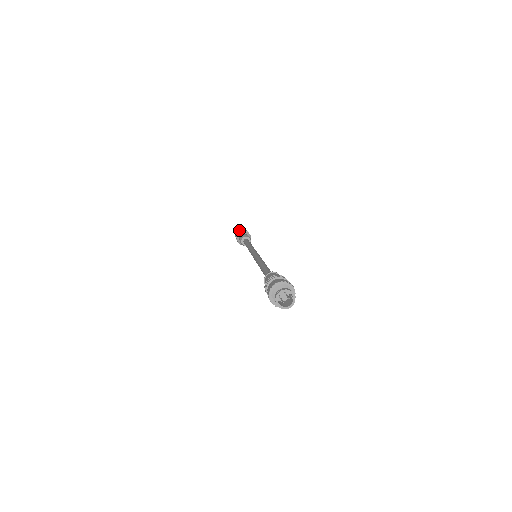
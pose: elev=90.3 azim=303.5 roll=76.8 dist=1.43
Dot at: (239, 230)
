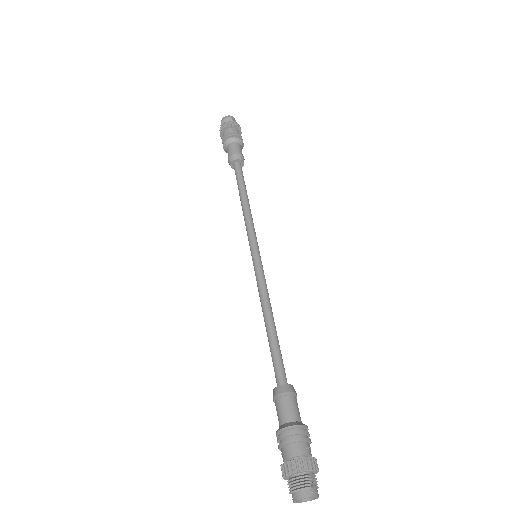
Dot at: (224, 127)
